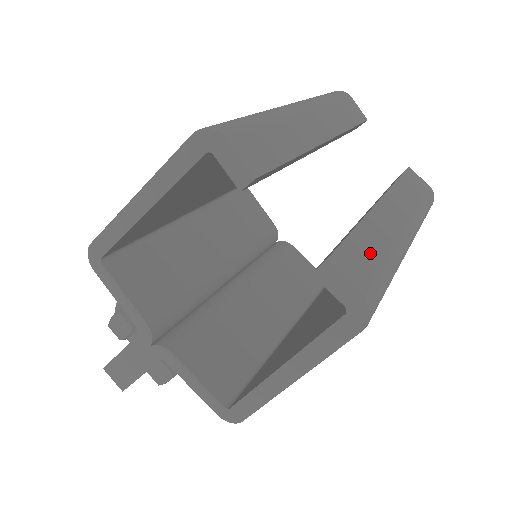
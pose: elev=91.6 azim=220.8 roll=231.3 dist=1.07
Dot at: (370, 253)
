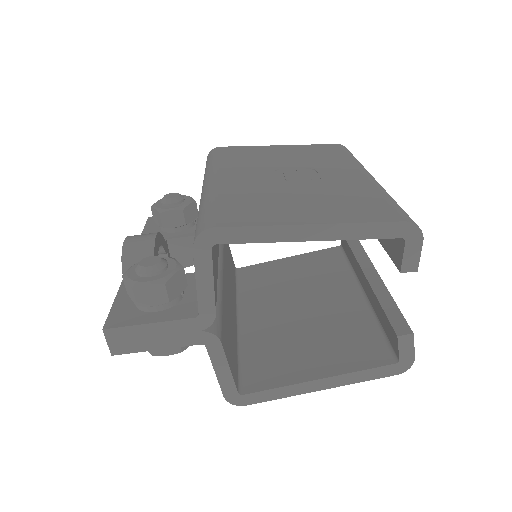
Dot at: occluded
